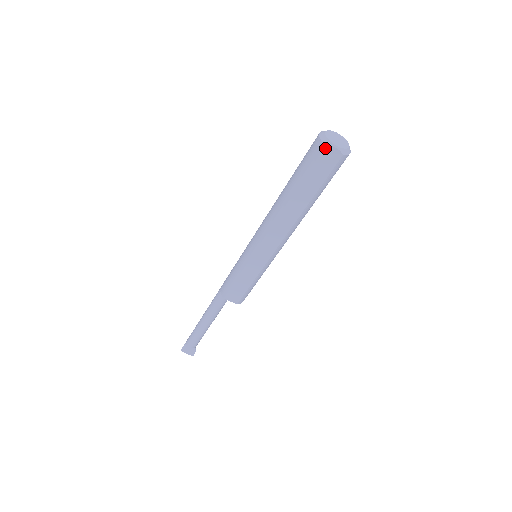
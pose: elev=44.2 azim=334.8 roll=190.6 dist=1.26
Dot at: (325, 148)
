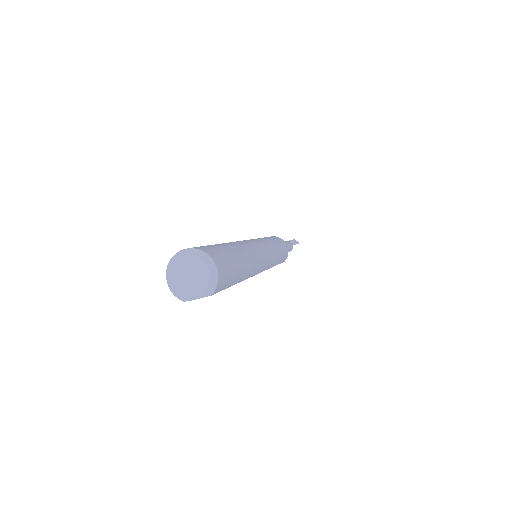
Dot at: occluded
